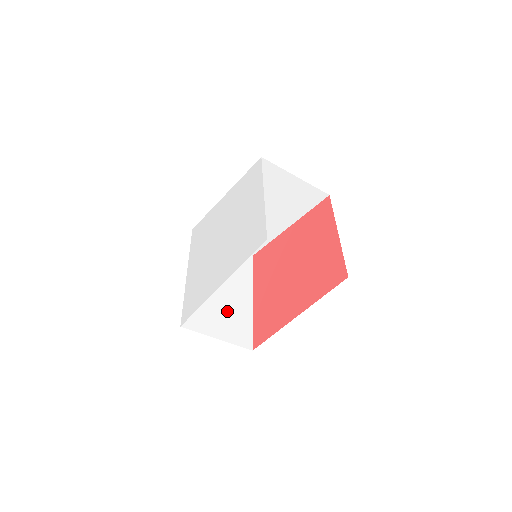
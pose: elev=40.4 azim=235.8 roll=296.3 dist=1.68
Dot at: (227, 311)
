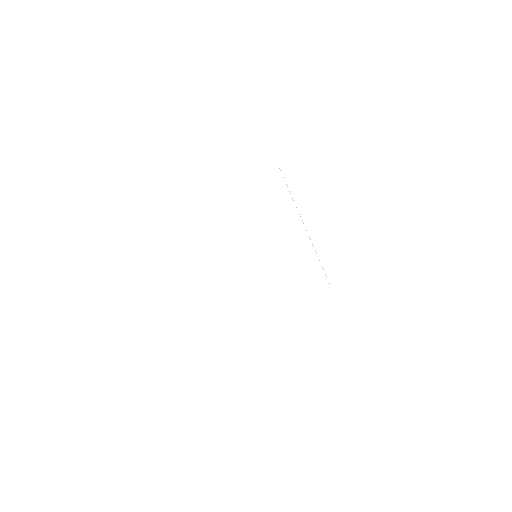
Dot at: occluded
